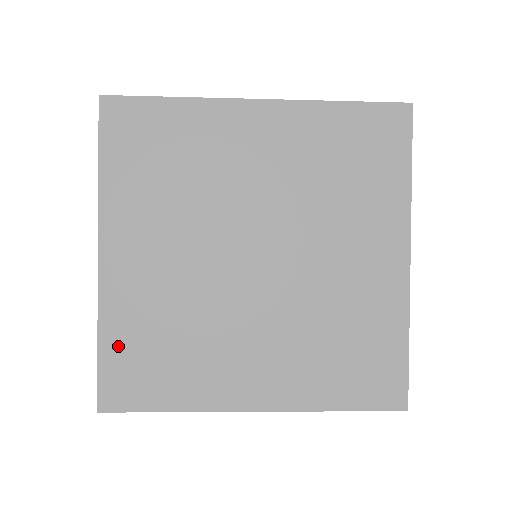
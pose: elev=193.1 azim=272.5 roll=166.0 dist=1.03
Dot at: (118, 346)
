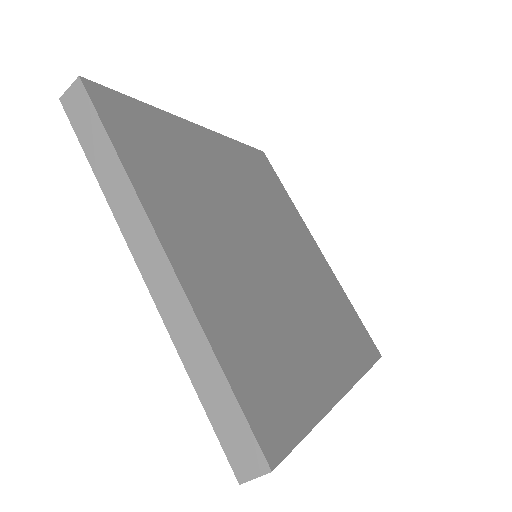
Dot at: (239, 364)
